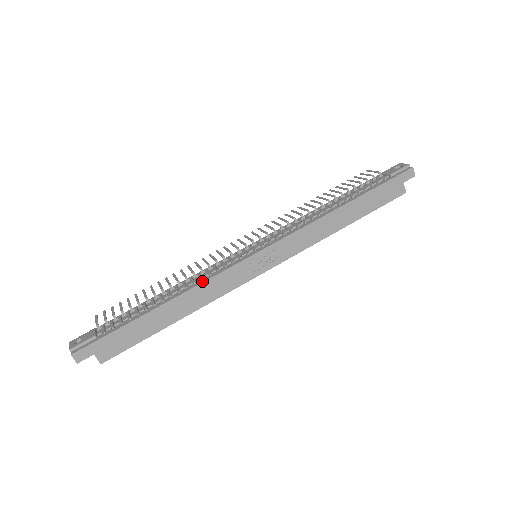
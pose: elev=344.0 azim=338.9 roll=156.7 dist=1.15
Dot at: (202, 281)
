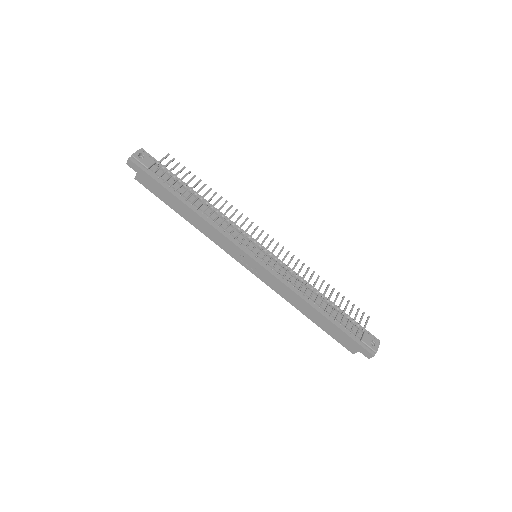
Dot at: (216, 227)
